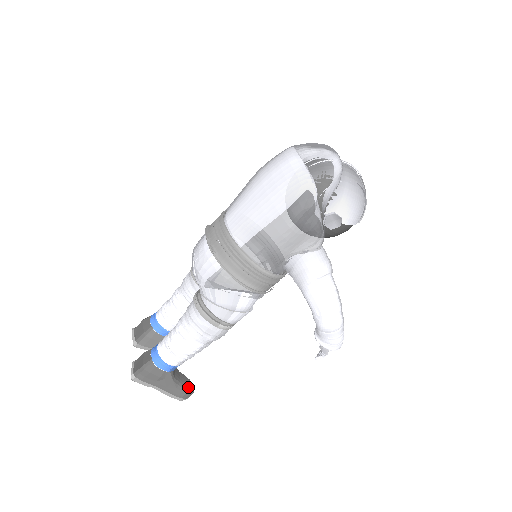
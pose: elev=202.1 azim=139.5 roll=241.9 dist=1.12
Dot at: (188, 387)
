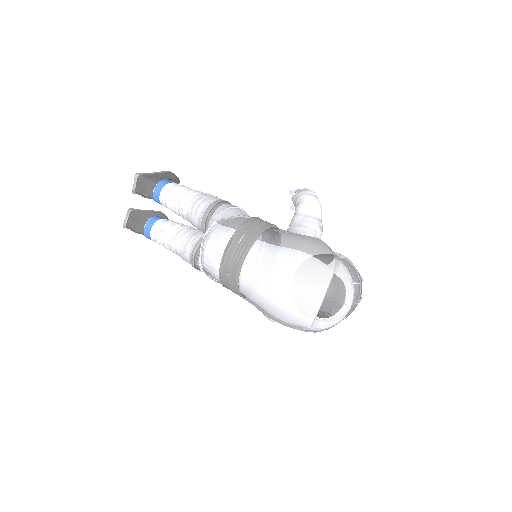
Dot at: occluded
